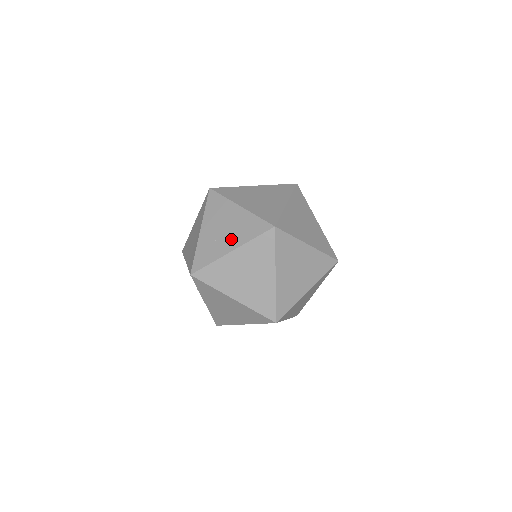
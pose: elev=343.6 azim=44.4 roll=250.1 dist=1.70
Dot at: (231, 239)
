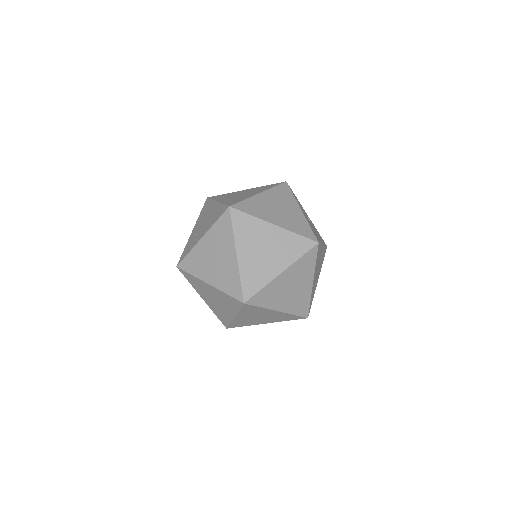
Dot at: (204, 229)
